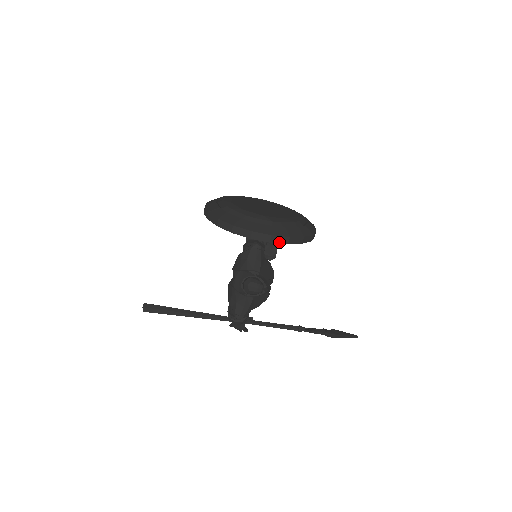
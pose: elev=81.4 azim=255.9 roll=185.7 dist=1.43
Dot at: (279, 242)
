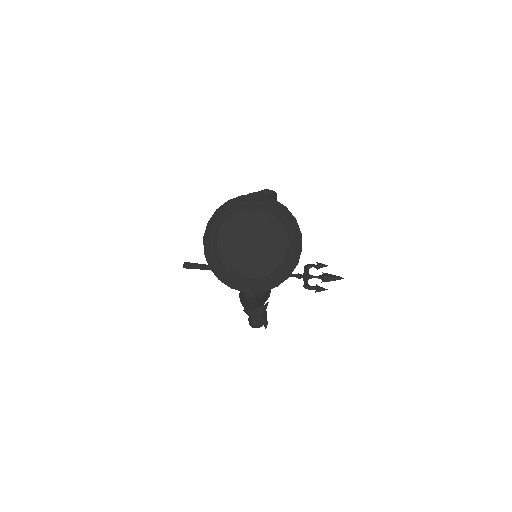
Dot at: (269, 289)
